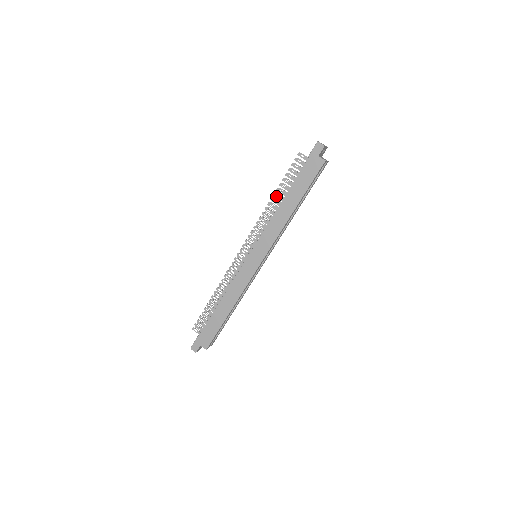
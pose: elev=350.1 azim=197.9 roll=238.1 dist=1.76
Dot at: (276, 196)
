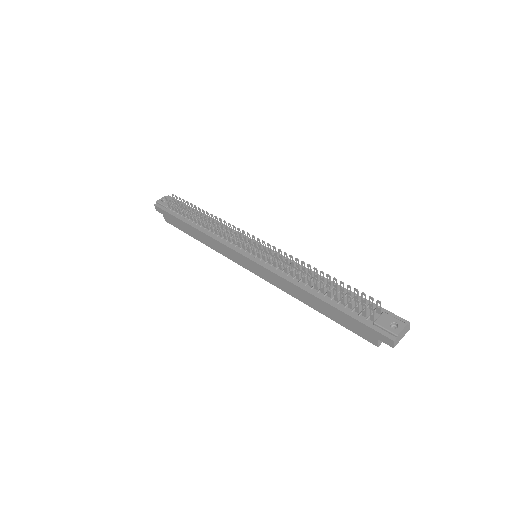
Dot at: (314, 280)
